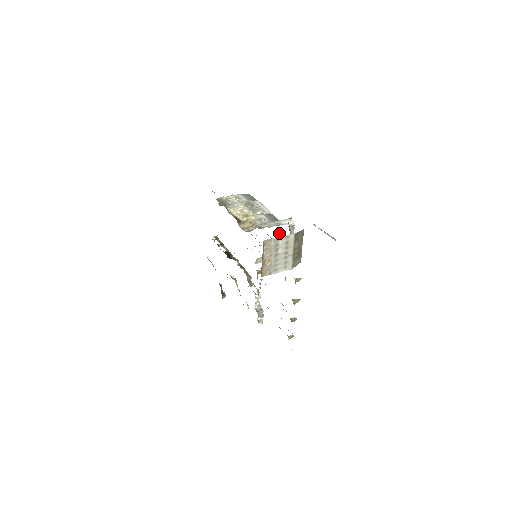
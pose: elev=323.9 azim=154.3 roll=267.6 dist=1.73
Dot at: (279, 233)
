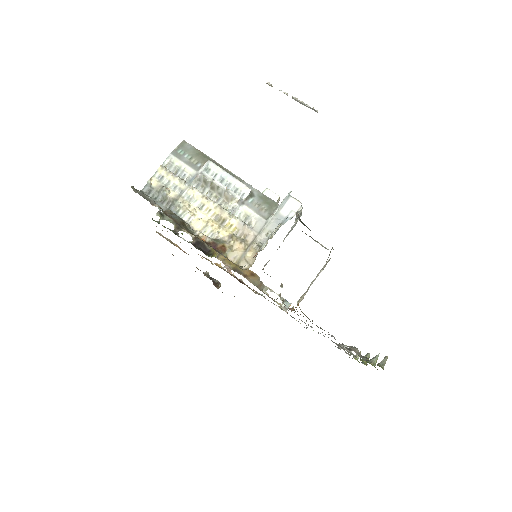
Dot at: occluded
